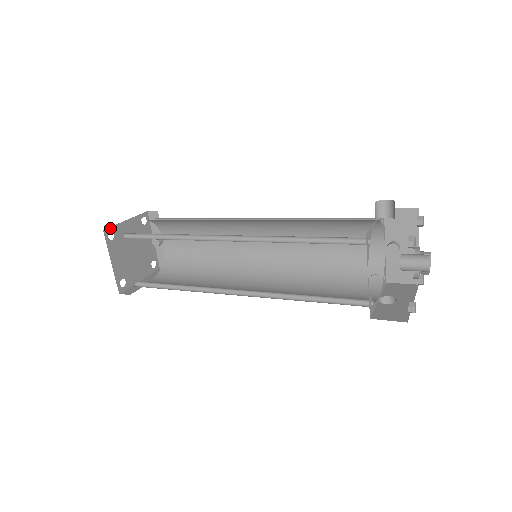
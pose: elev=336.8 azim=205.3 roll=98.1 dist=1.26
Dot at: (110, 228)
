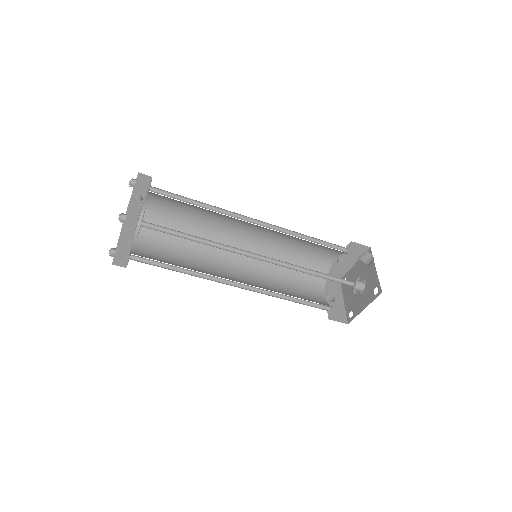
Dot at: occluded
